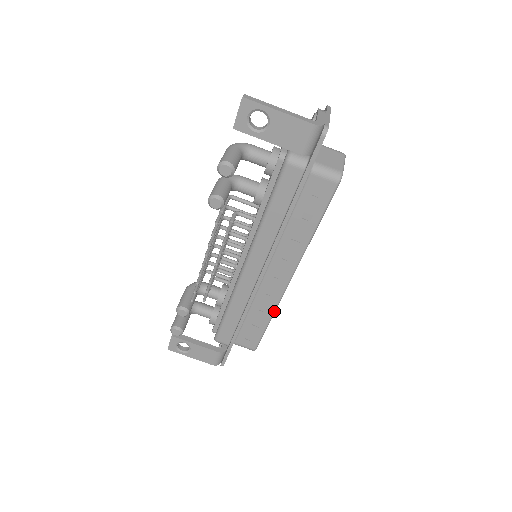
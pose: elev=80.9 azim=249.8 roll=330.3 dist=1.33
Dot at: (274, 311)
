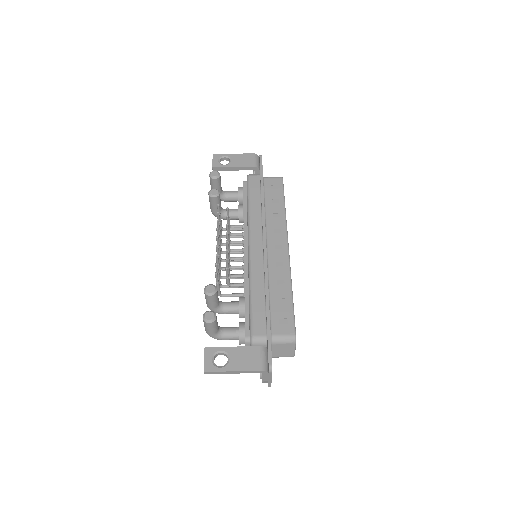
Dot at: (290, 280)
